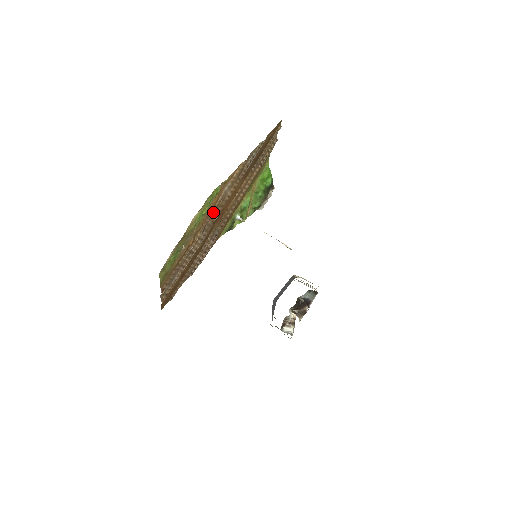
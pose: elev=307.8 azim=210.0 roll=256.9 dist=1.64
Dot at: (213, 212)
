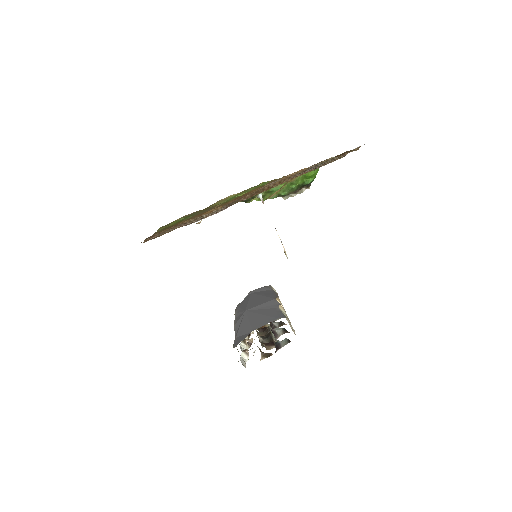
Dot at: occluded
